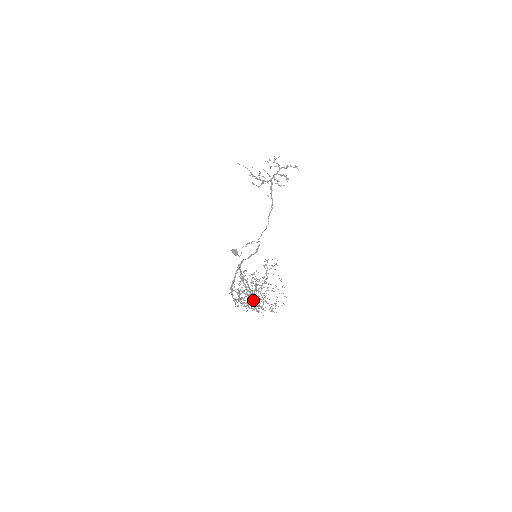
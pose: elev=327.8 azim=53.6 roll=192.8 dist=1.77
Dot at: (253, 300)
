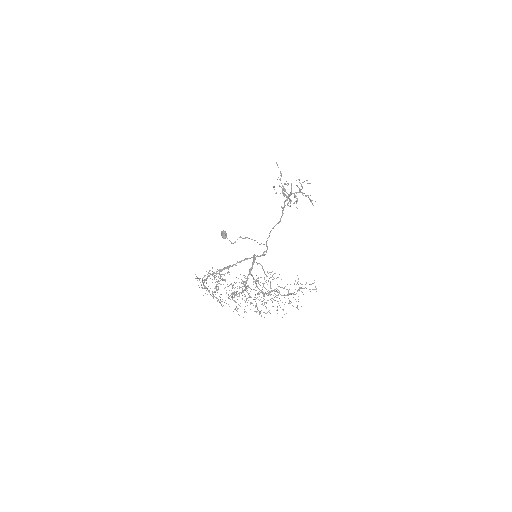
Dot at: occluded
